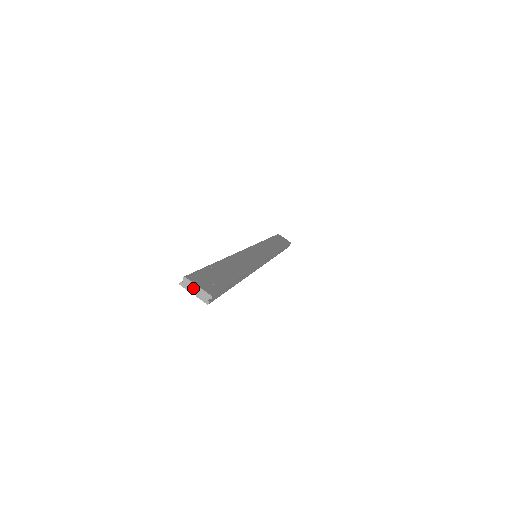
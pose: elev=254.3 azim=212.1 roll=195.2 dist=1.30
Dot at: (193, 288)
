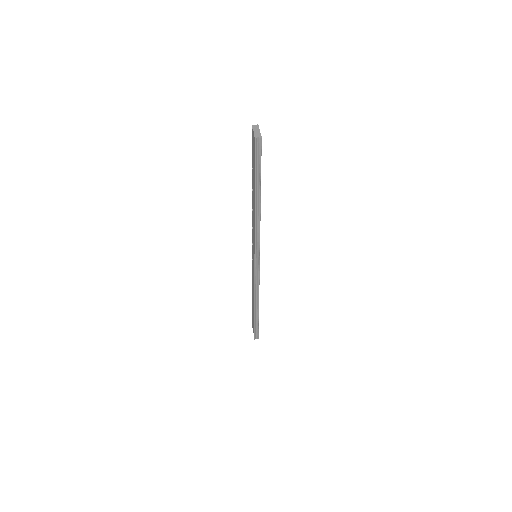
Dot at: (257, 130)
